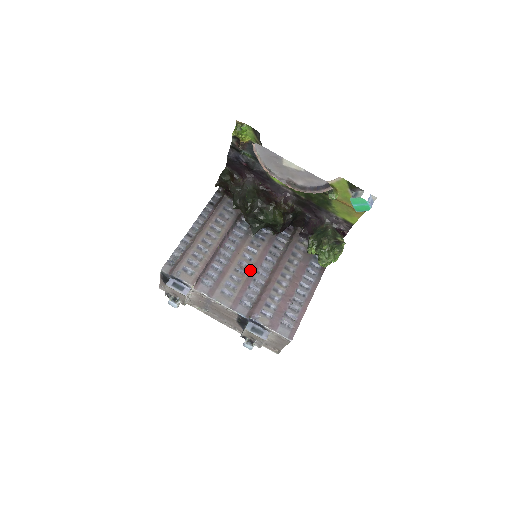
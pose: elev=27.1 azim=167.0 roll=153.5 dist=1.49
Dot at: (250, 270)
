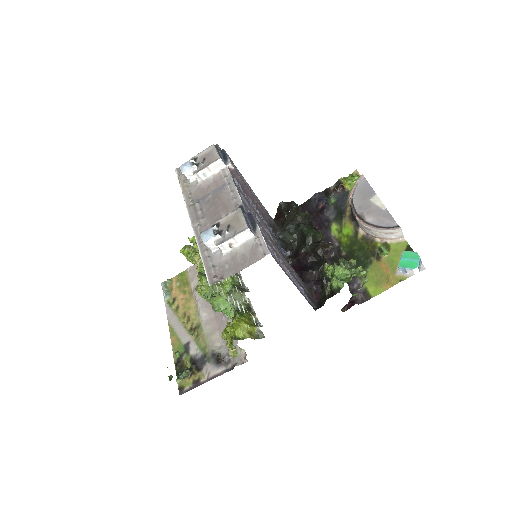
Dot at: (264, 228)
